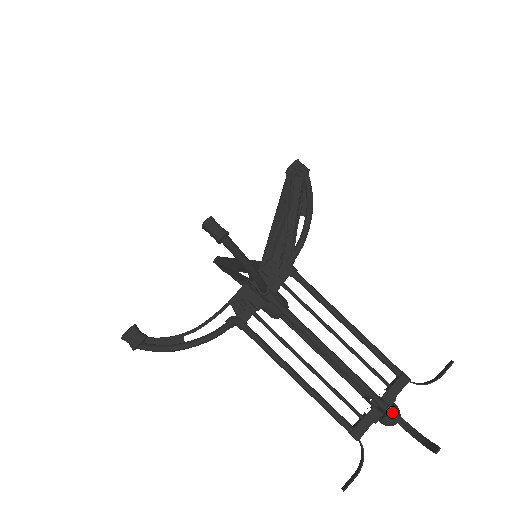
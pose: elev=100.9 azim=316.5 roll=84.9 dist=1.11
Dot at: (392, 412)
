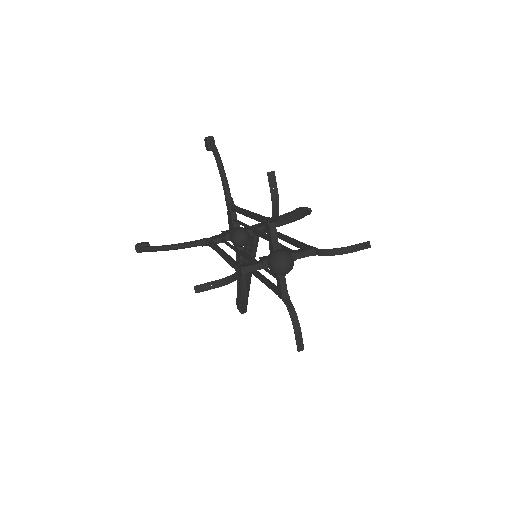
Dot at: (269, 218)
